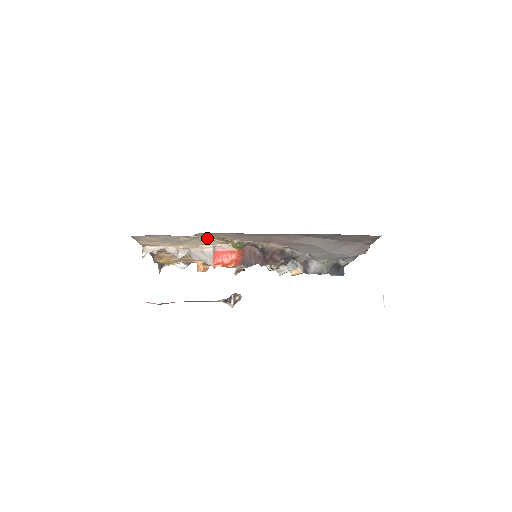
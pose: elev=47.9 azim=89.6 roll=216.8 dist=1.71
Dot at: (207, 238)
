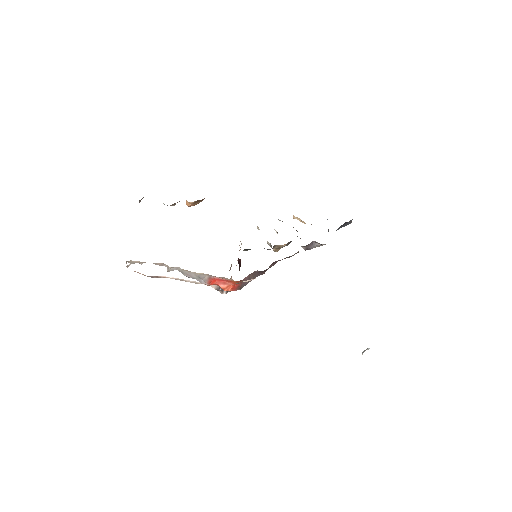
Dot at: occluded
